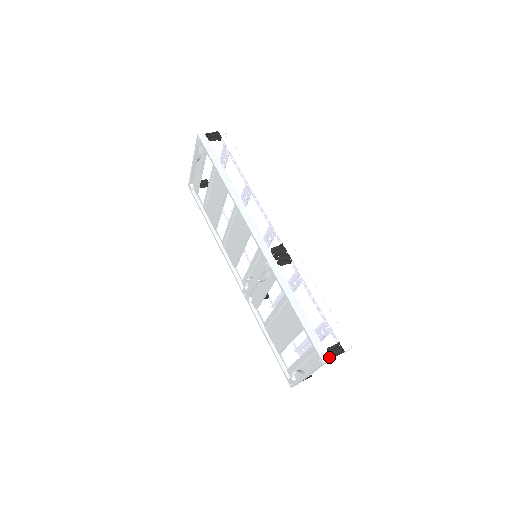
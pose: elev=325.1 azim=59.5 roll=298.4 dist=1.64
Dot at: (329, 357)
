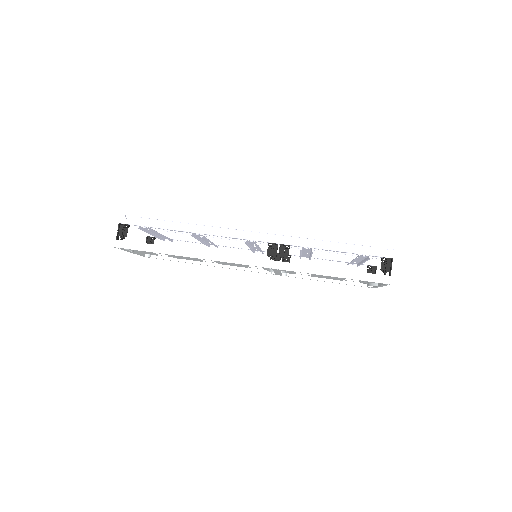
Dot at: (389, 276)
